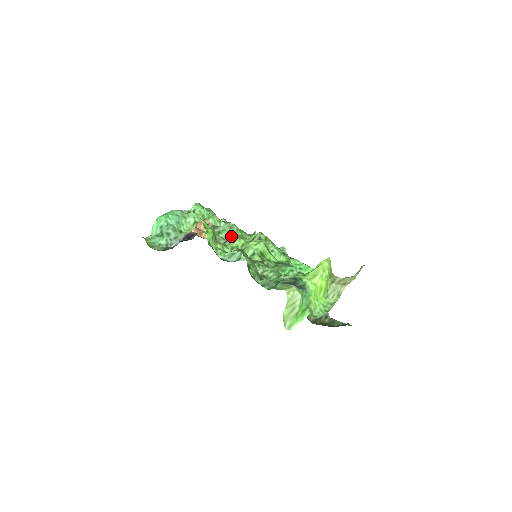
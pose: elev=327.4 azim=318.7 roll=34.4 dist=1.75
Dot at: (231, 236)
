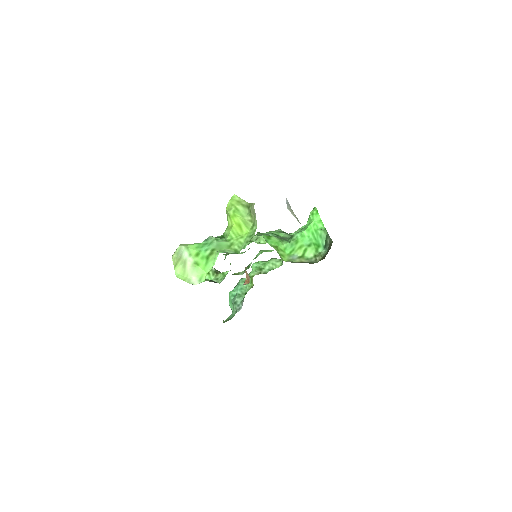
Dot at: occluded
